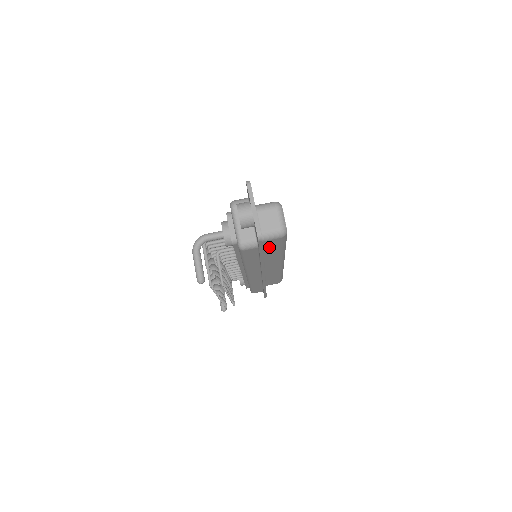
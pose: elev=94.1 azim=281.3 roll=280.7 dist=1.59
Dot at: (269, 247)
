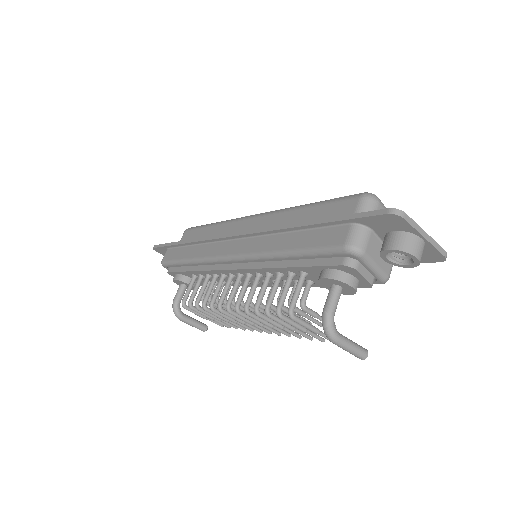
Dot at: occluded
